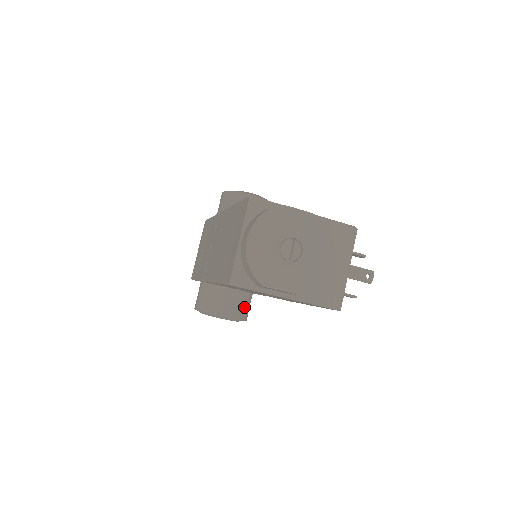
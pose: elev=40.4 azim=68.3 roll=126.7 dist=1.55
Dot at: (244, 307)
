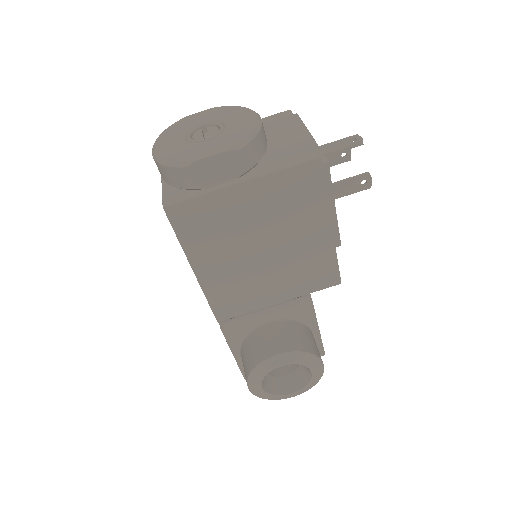
Dot at: (298, 337)
